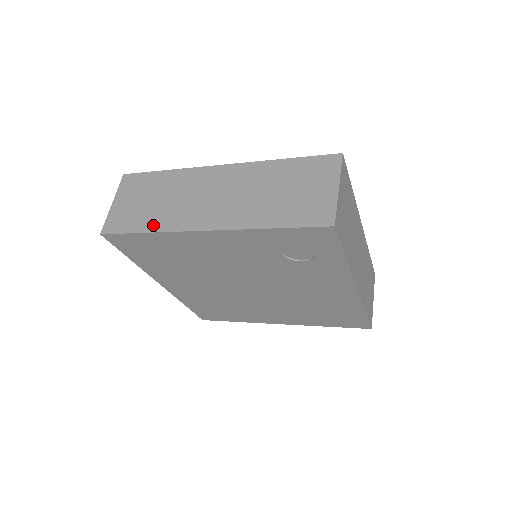
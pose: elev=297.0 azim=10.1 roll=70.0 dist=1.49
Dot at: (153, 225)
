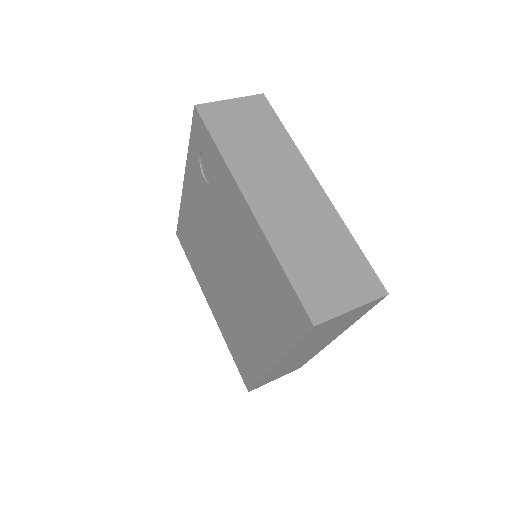
Dot at: occluded
